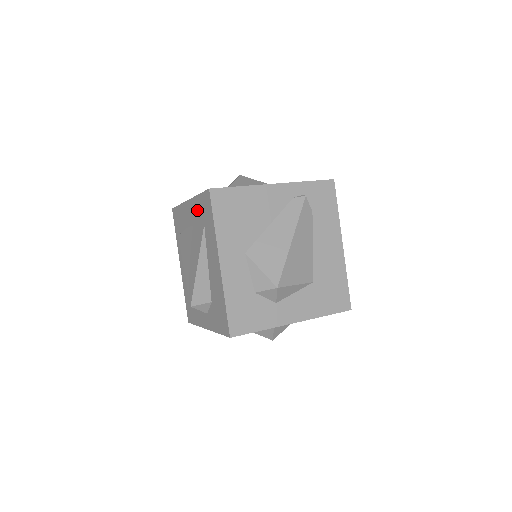
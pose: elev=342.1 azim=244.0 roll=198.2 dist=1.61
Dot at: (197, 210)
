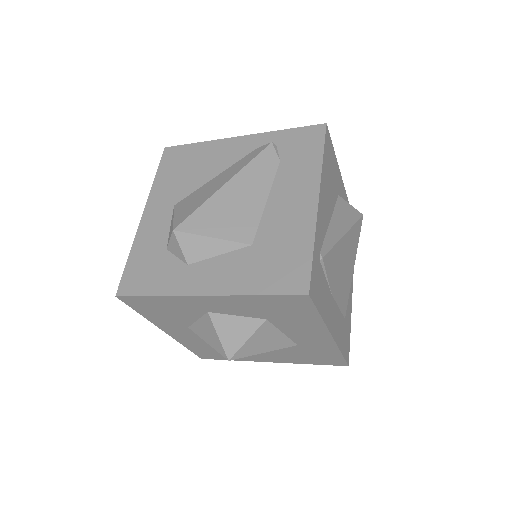
Dot at: occluded
